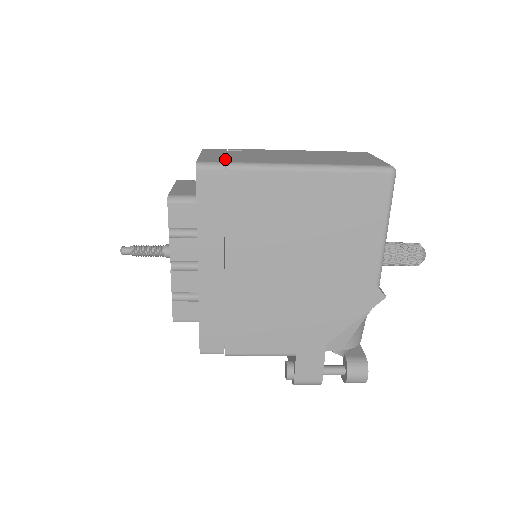
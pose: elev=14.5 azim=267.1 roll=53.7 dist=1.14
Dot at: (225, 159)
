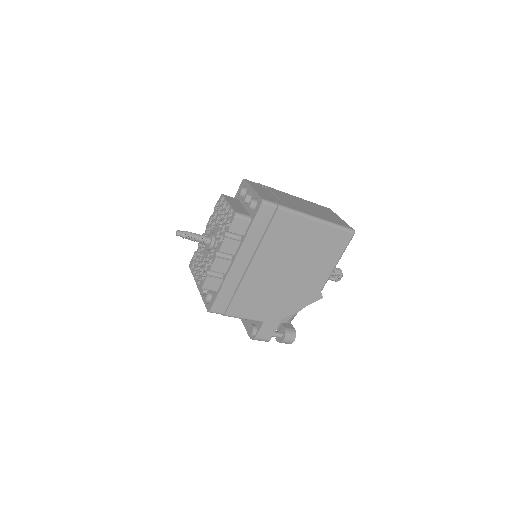
Dot at: (273, 199)
